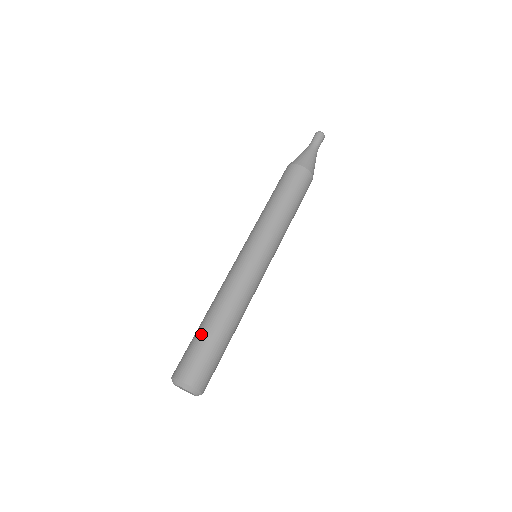
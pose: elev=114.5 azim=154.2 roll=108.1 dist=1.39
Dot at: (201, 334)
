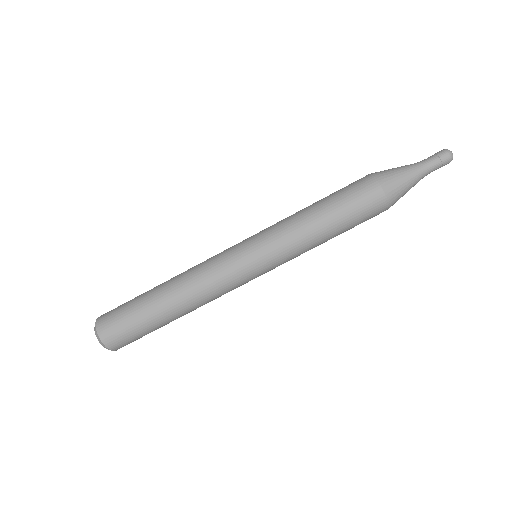
Dot at: (153, 323)
